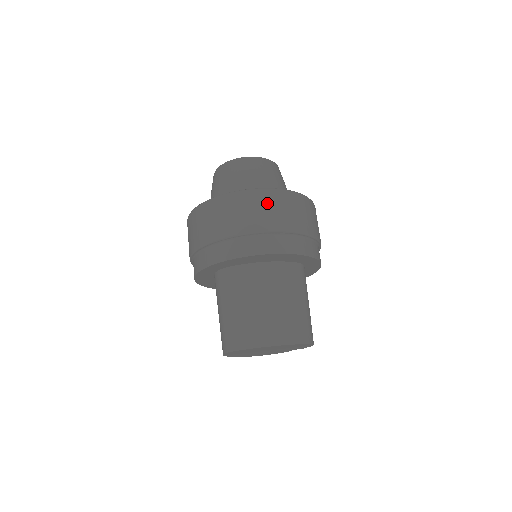
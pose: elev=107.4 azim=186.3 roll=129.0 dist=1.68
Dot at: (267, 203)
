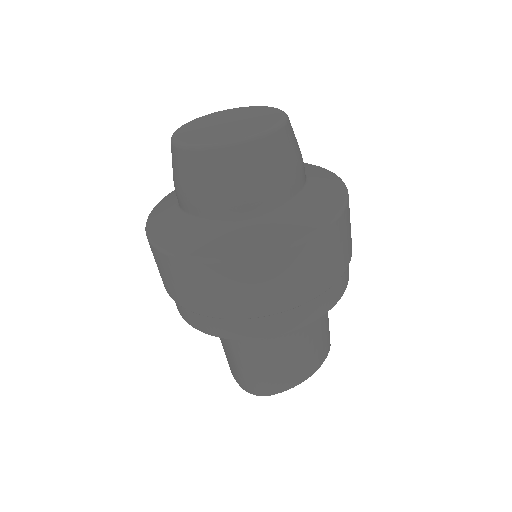
Dot at: (323, 253)
